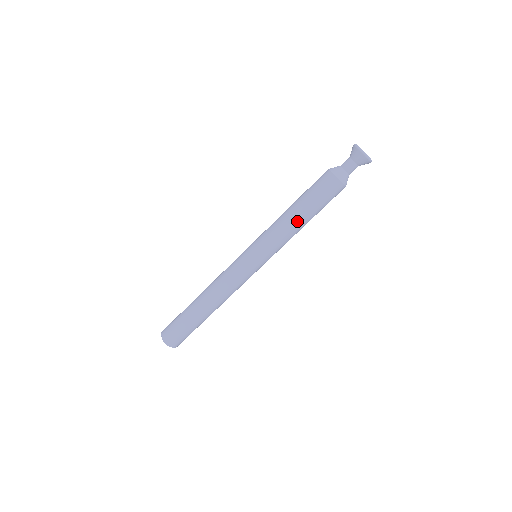
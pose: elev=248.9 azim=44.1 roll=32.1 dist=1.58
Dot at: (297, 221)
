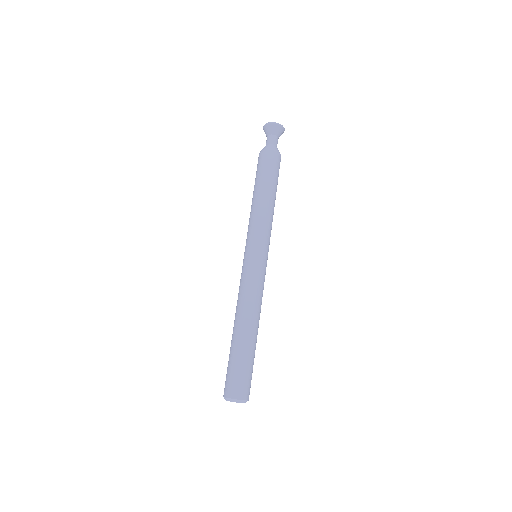
Dot at: (265, 199)
